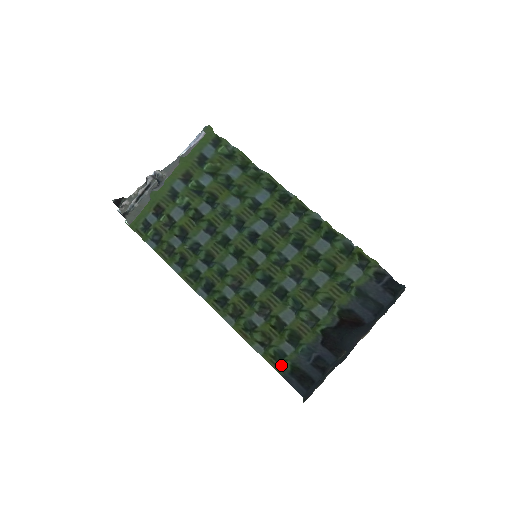
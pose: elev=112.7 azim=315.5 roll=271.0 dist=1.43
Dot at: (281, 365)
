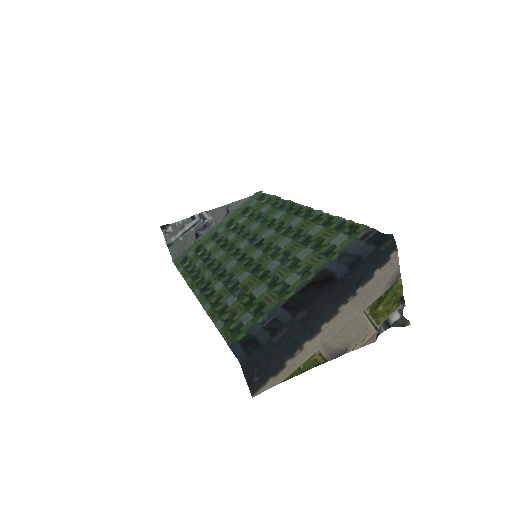
Dot at: (234, 336)
